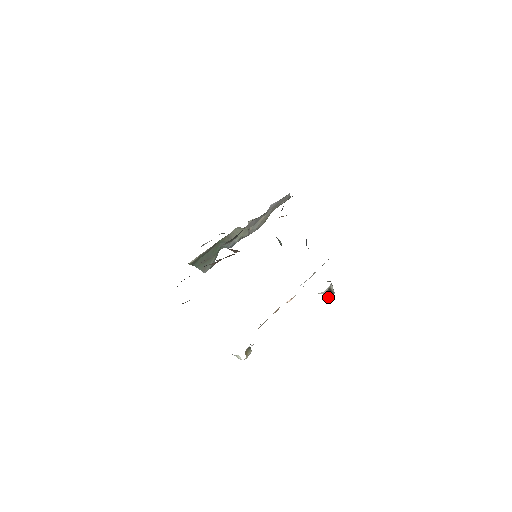
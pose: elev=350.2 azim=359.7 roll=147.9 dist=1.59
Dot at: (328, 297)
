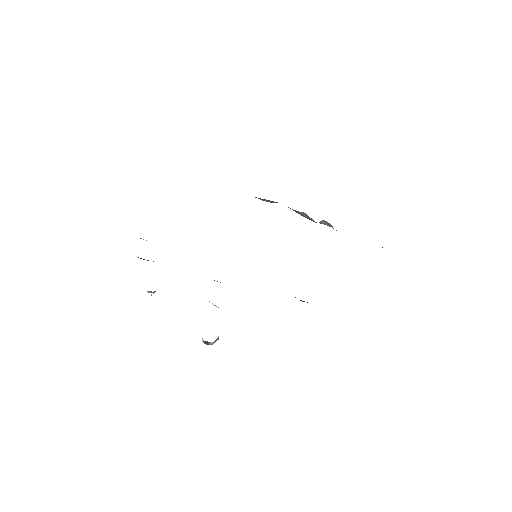
Dot at: (203, 342)
